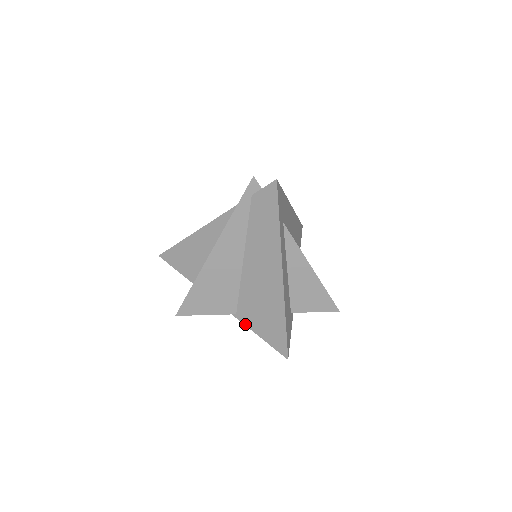
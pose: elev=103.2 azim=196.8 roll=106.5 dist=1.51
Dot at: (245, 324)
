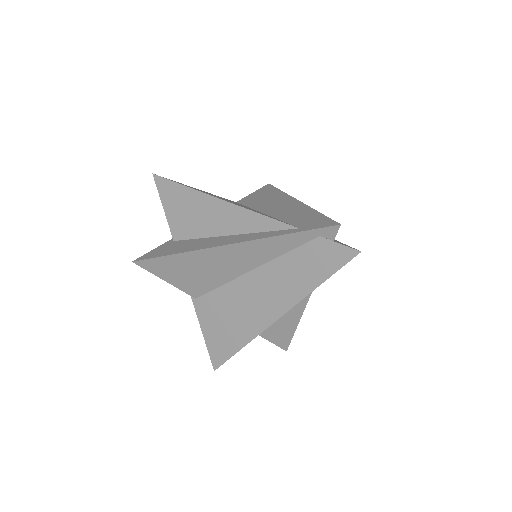
Dot at: (197, 313)
